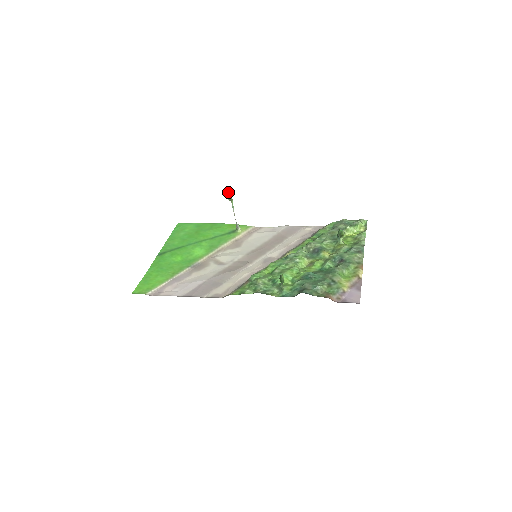
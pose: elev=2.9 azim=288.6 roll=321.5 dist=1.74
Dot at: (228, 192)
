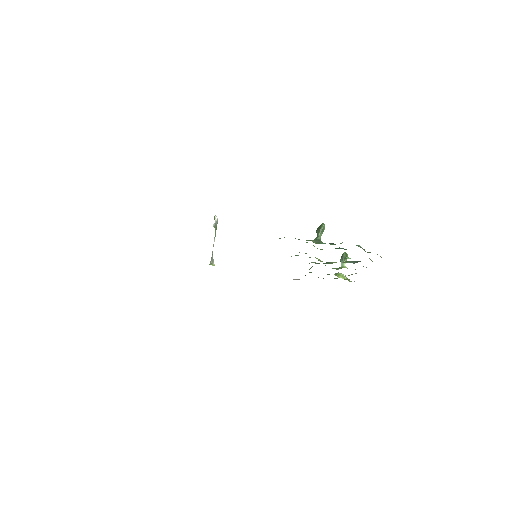
Dot at: (216, 217)
